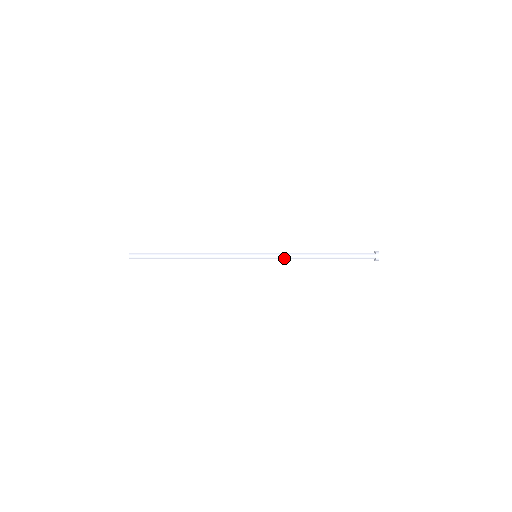
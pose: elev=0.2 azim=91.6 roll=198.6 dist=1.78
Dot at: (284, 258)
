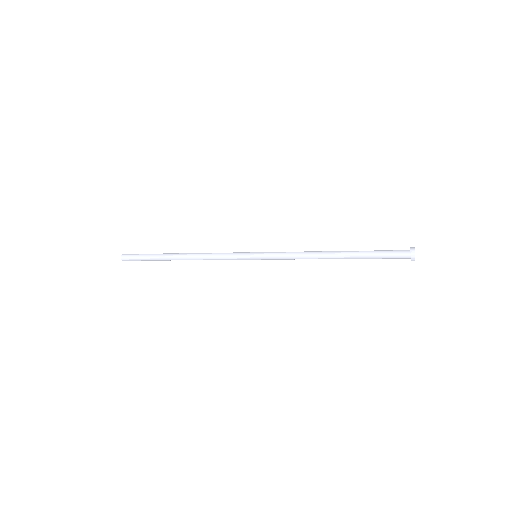
Dot at: (289, 259)
